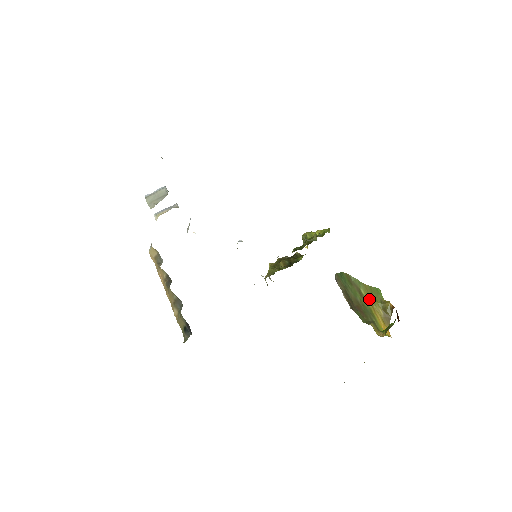
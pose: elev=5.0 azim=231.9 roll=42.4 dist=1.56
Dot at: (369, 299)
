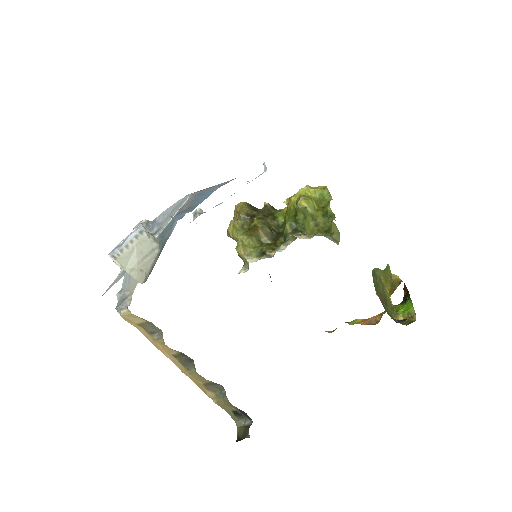
Dot at: (384, 282)
